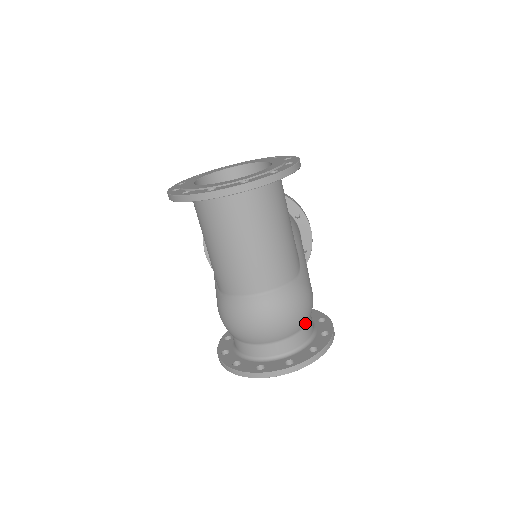
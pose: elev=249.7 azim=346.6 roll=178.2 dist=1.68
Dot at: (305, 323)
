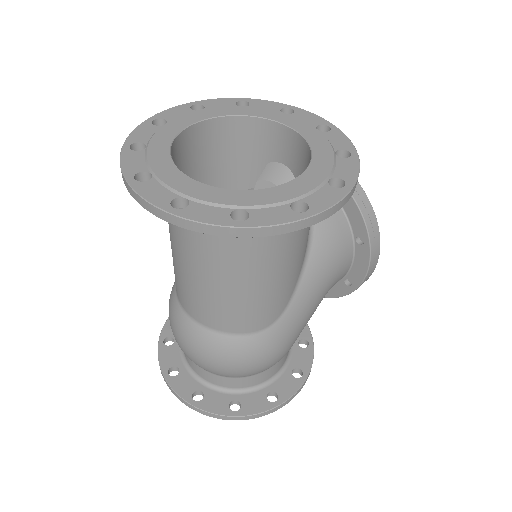
Dot at: (246, 375)
